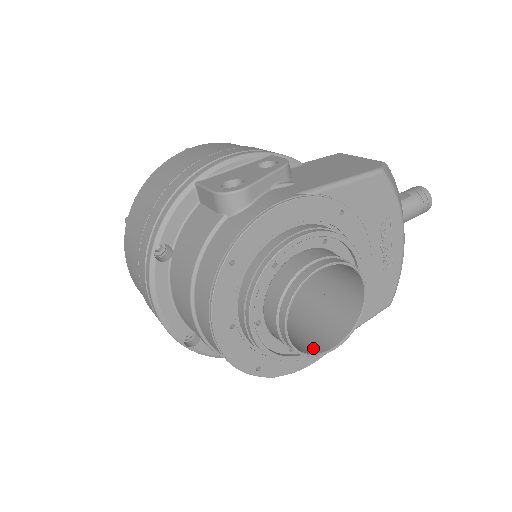
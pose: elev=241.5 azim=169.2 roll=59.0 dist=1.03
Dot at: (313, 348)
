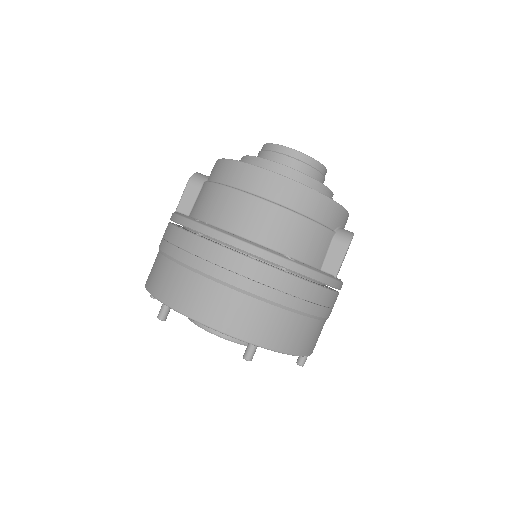
Dot at: (320, 173)
